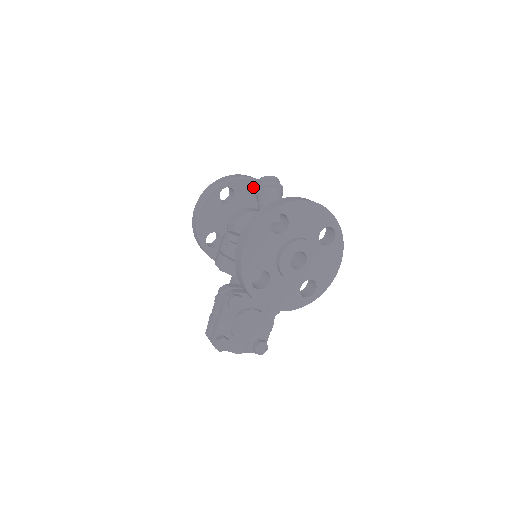
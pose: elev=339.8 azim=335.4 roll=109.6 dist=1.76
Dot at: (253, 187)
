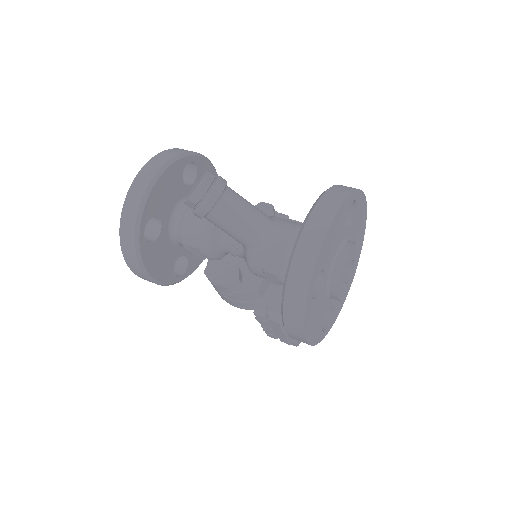
Dot at: (163, 185)
